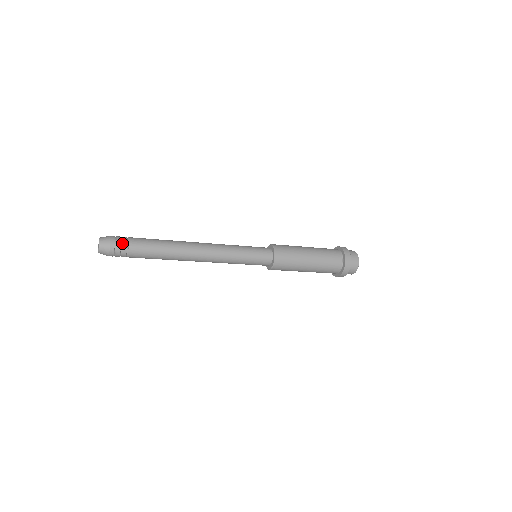
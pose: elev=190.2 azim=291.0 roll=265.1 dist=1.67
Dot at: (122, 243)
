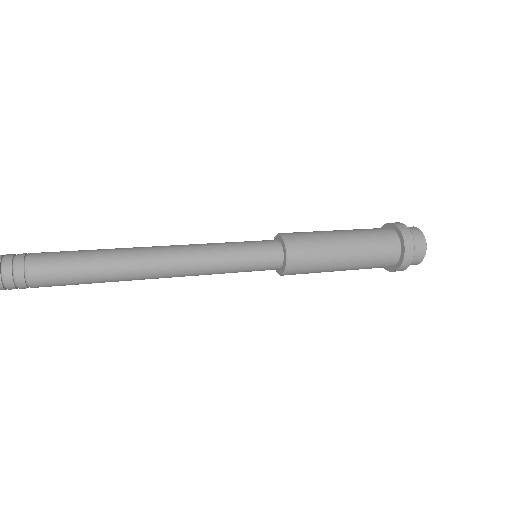
Dot at: (14, 269)
